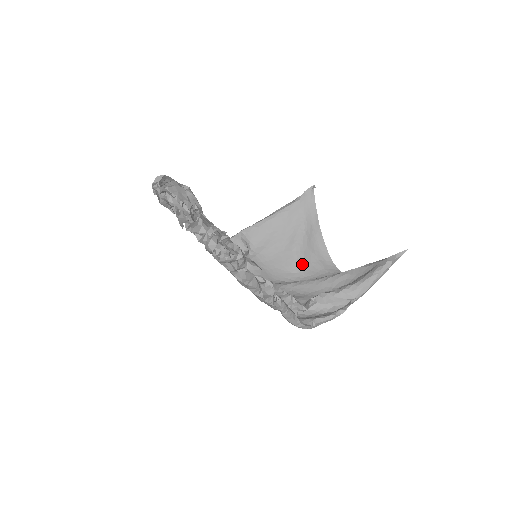
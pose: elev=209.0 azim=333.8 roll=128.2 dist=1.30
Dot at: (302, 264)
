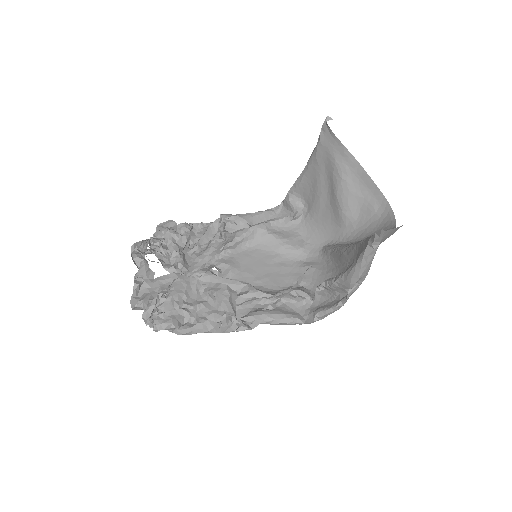
Dot at: (349, 215)
